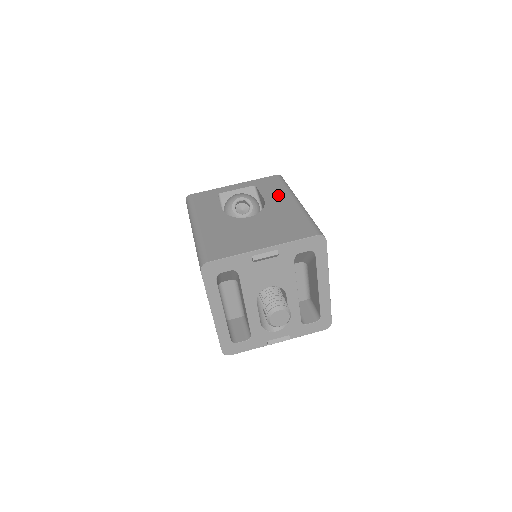
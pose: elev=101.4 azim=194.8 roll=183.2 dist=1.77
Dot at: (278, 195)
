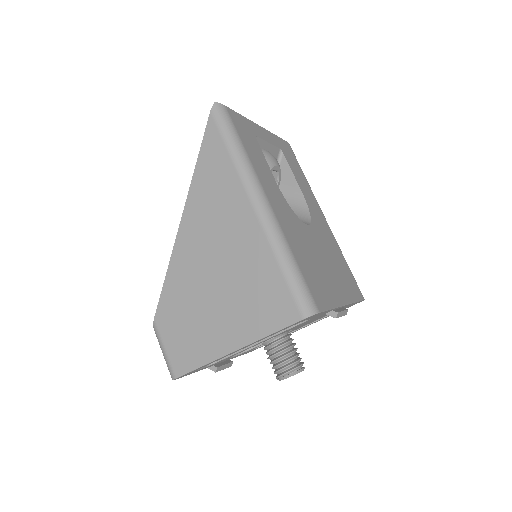
Dot at: (310, 194)
